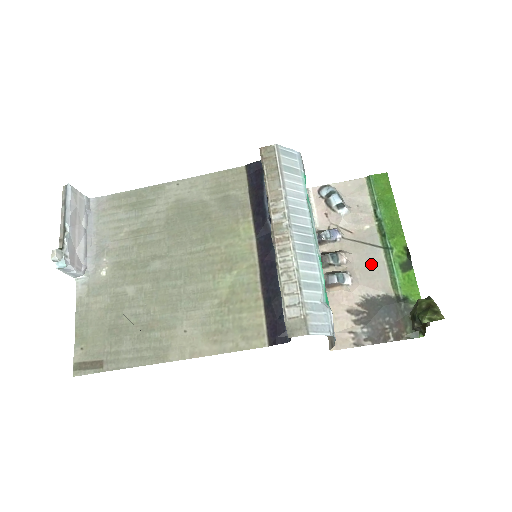
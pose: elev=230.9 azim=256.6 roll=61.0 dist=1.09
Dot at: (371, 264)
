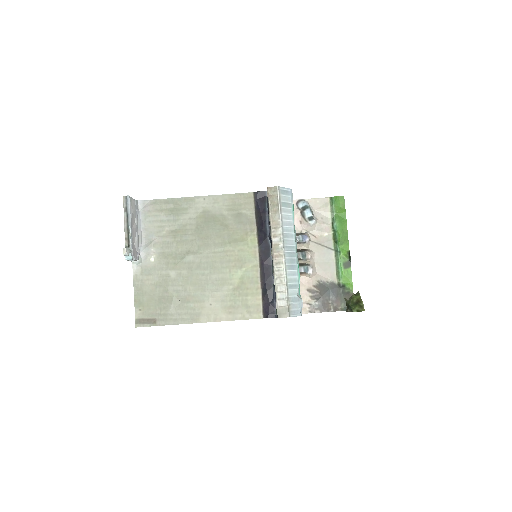
Dot at: (326, 261)
